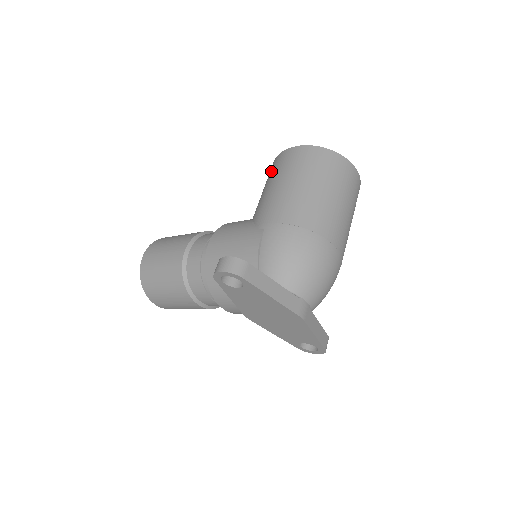
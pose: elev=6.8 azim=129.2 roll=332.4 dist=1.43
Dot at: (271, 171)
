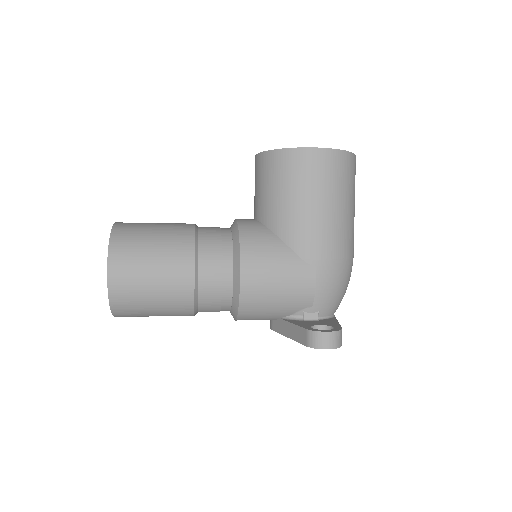
Dot at: (290, 172)
